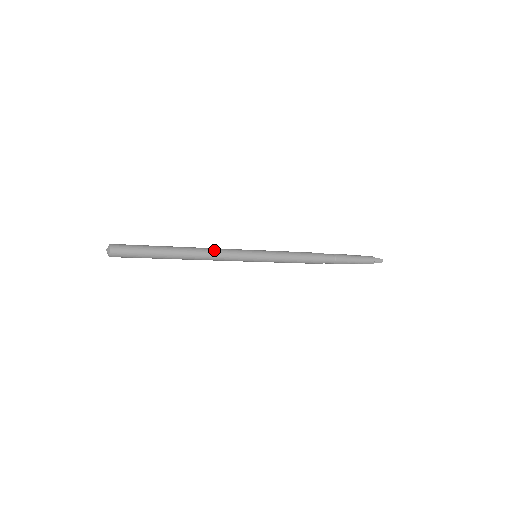
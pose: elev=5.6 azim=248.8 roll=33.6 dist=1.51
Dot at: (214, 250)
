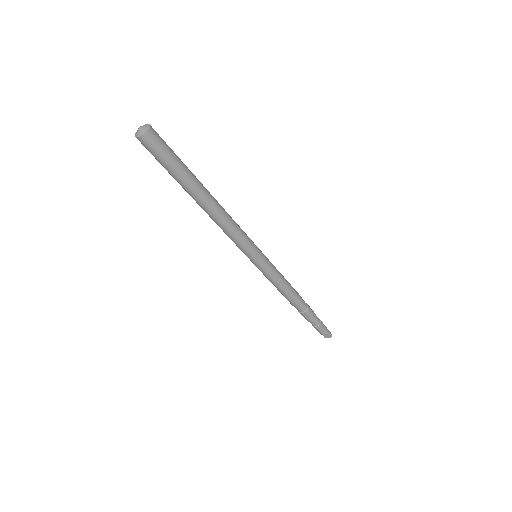
Dot at: occluded
